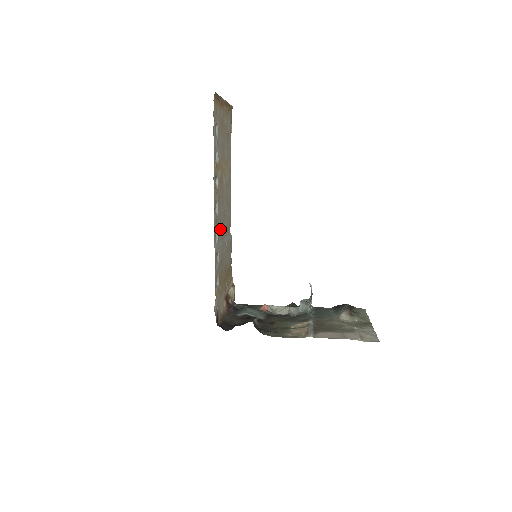
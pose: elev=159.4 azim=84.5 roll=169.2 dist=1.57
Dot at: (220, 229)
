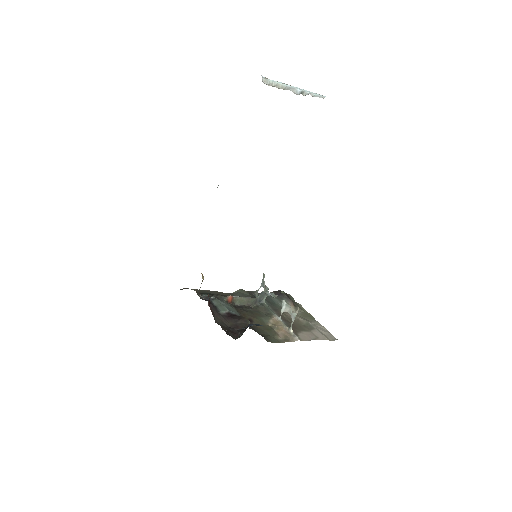
Dot at: occluded
